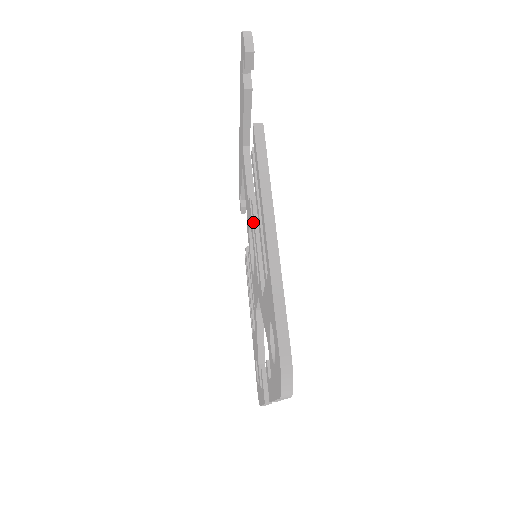
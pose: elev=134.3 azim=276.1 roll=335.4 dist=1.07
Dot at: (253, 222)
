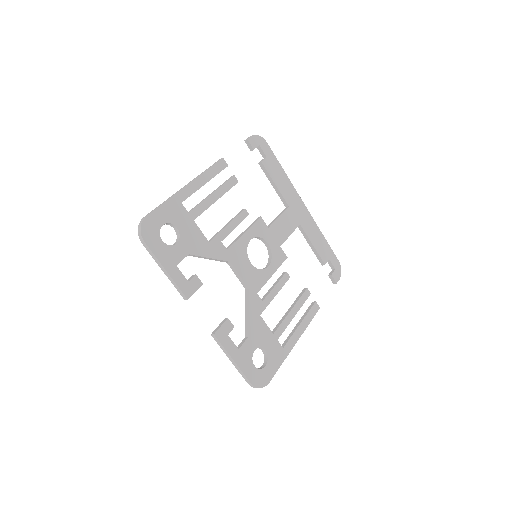
Dot at: occluded
